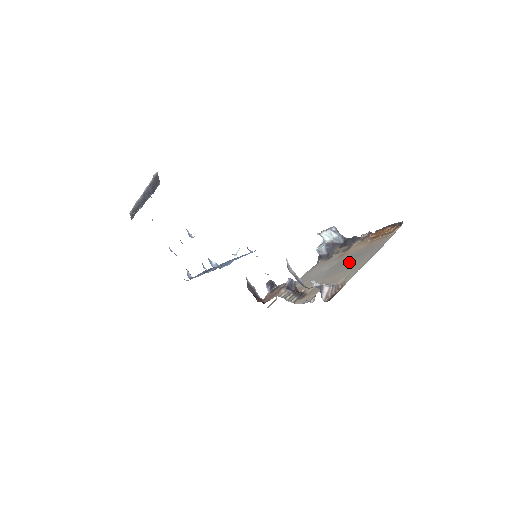
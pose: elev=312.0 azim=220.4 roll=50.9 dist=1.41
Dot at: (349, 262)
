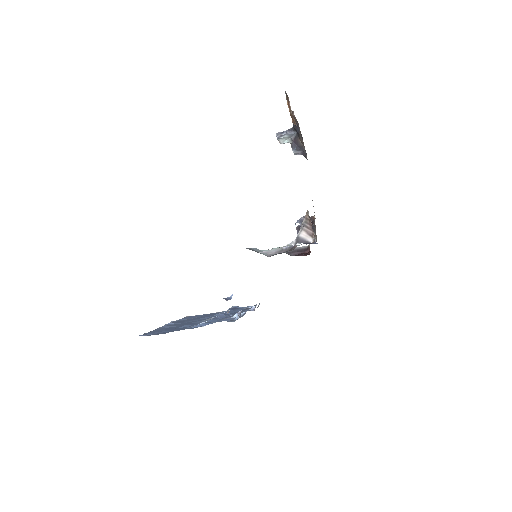
Dot at: occluded
